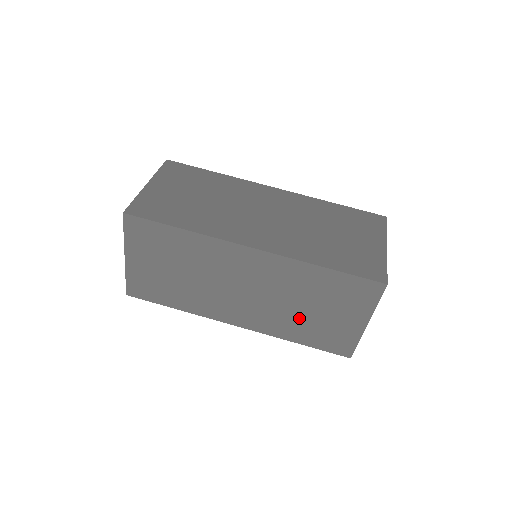
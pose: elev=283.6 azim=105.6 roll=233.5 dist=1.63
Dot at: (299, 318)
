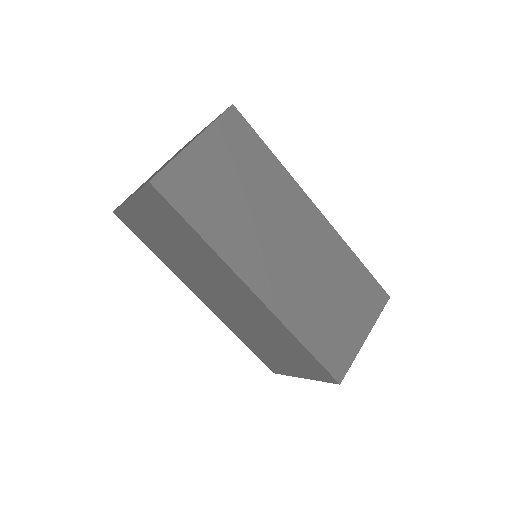
Dot at: (255, 337)
